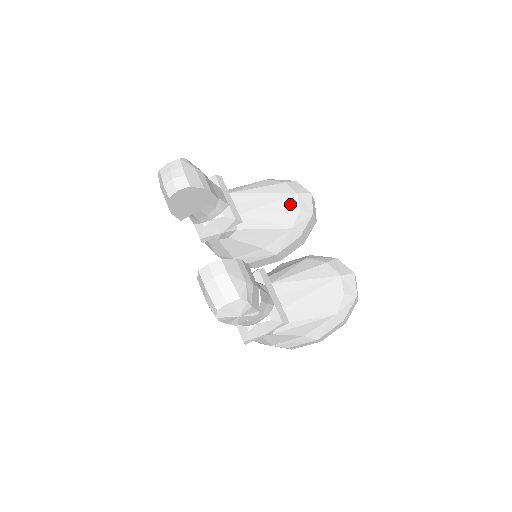
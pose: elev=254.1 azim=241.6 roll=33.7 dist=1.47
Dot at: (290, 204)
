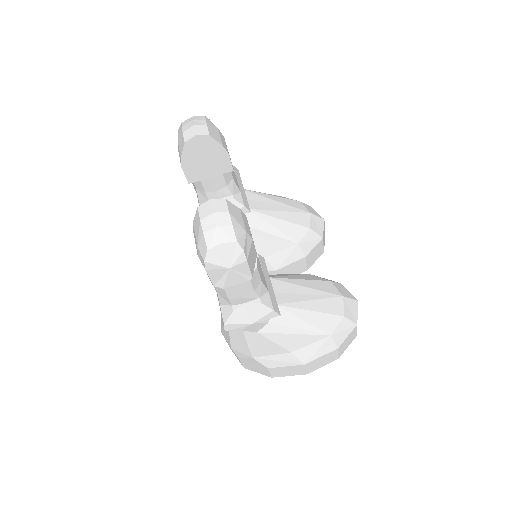
Dot at: (301, 219)
